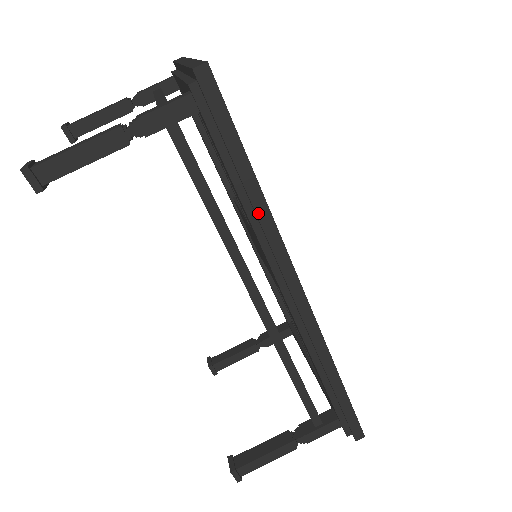
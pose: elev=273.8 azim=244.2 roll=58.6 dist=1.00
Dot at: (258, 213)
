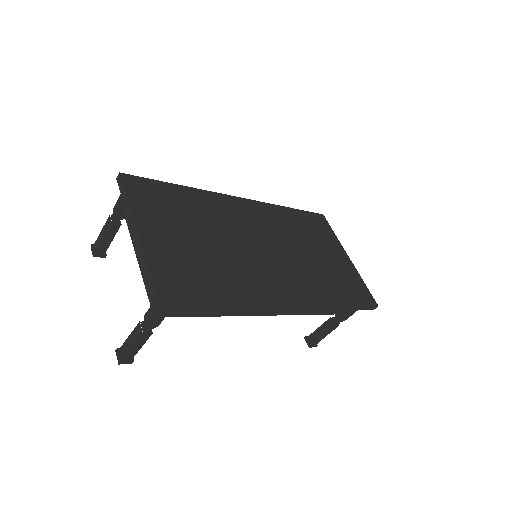
Dot at: (238, 310)
